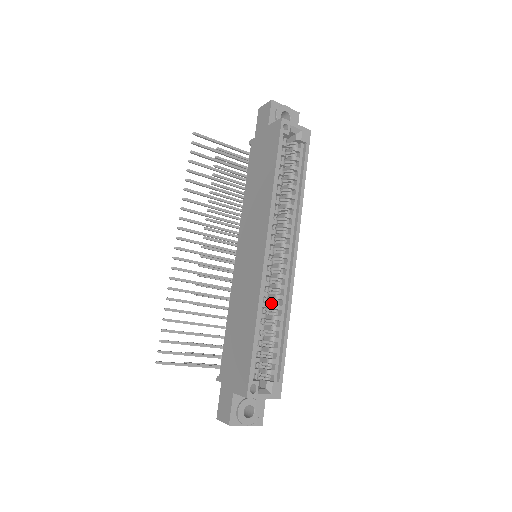
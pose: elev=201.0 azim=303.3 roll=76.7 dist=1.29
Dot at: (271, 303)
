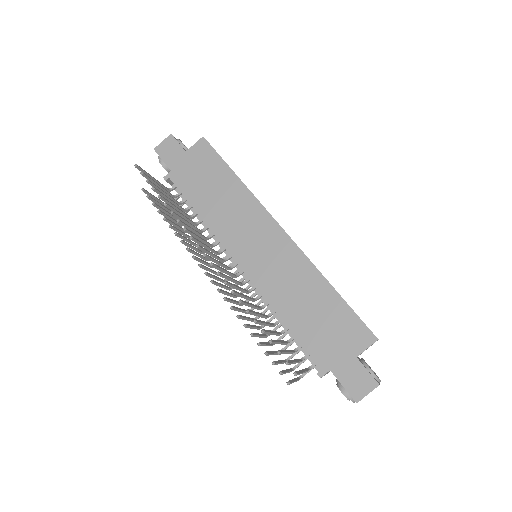
Dot at: occluded
